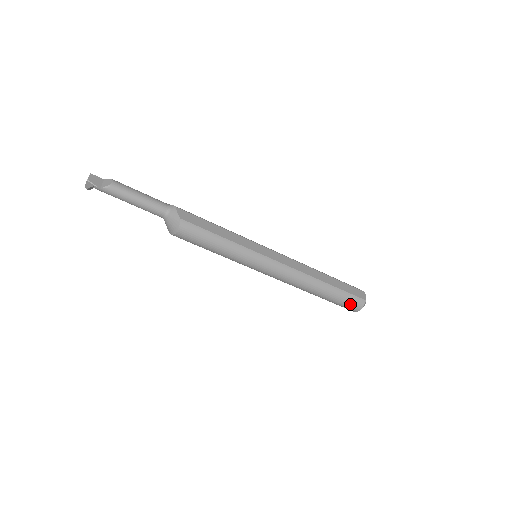
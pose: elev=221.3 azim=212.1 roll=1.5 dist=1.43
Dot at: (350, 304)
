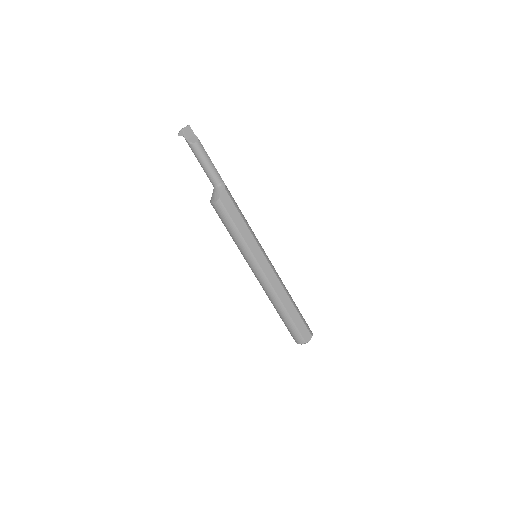
Dot at: (294, 335)
